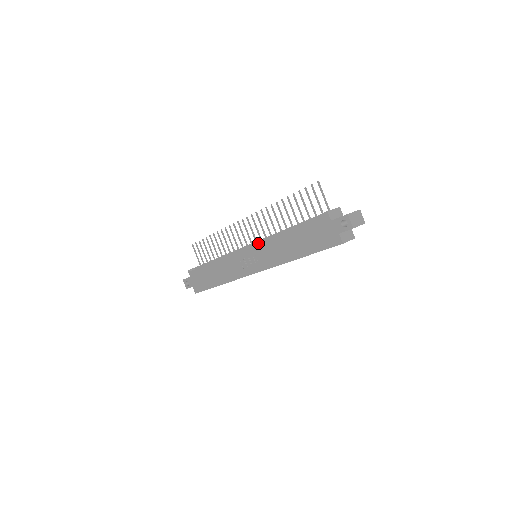
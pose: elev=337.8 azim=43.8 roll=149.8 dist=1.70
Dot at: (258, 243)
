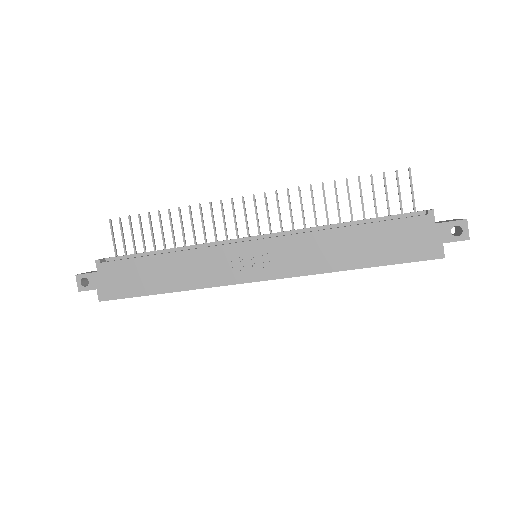
Dot at: (282, 236)
